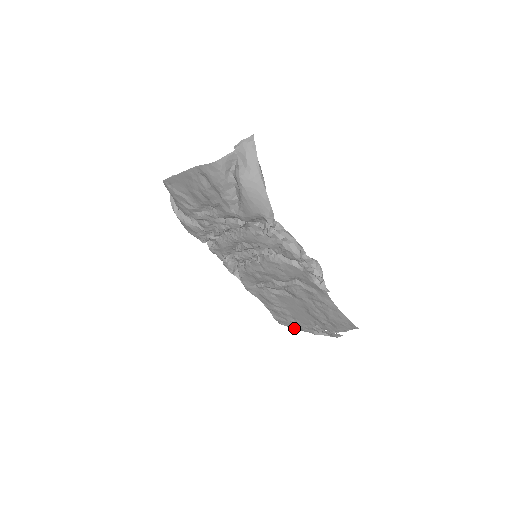
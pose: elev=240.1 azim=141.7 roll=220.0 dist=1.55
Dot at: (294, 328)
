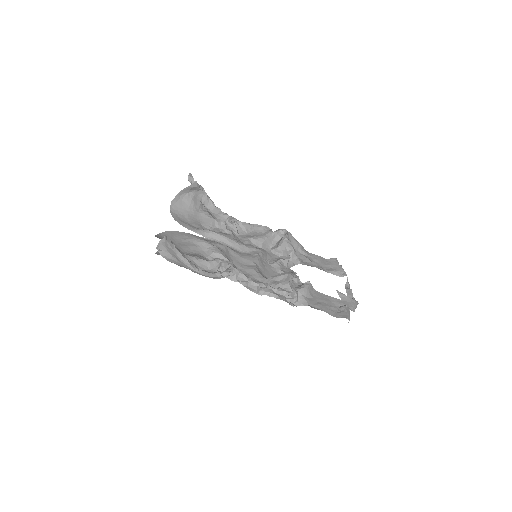
Dot at: occluded
